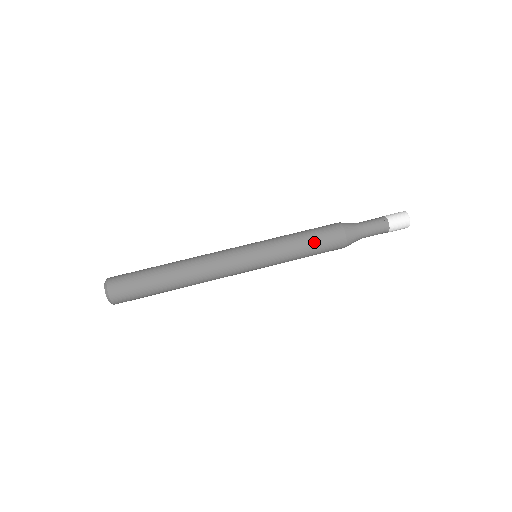
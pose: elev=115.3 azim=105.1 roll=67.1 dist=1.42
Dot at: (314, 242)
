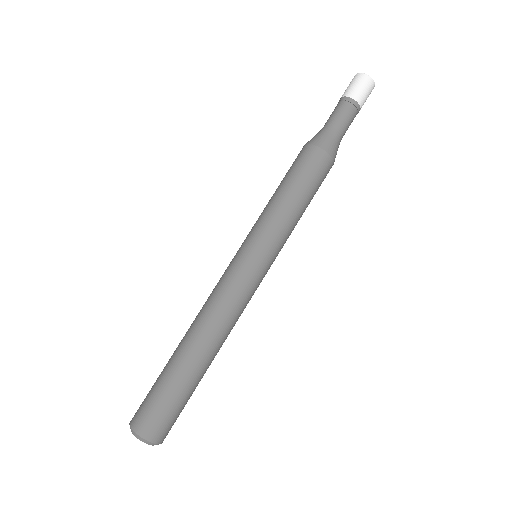
Dot at: (311, 196)
